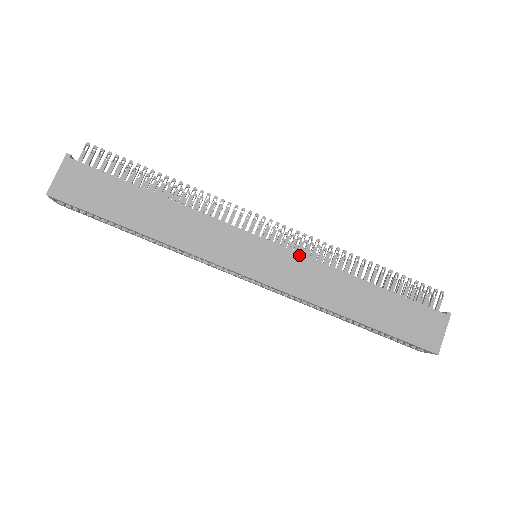
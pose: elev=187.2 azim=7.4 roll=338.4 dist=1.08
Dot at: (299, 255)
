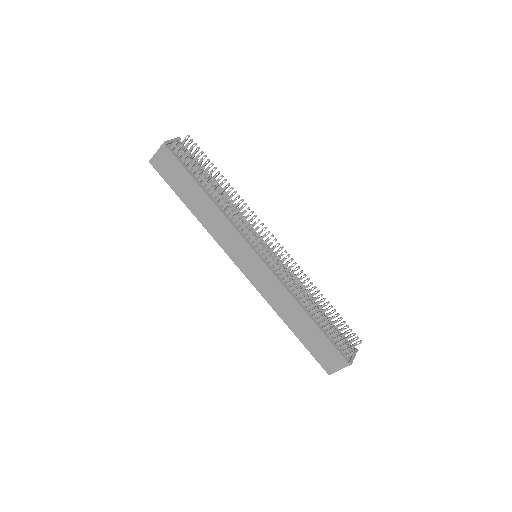
Dot at: (274, 276)
